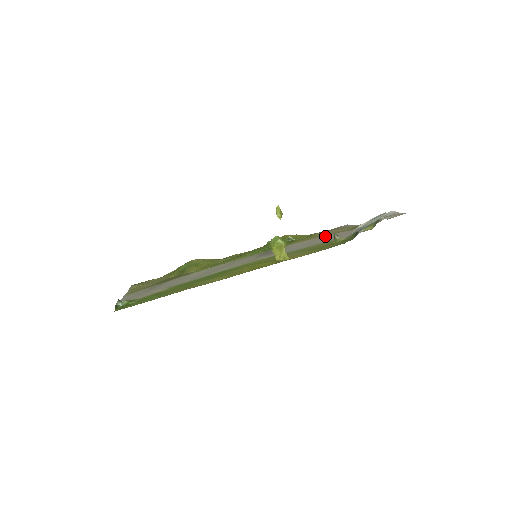
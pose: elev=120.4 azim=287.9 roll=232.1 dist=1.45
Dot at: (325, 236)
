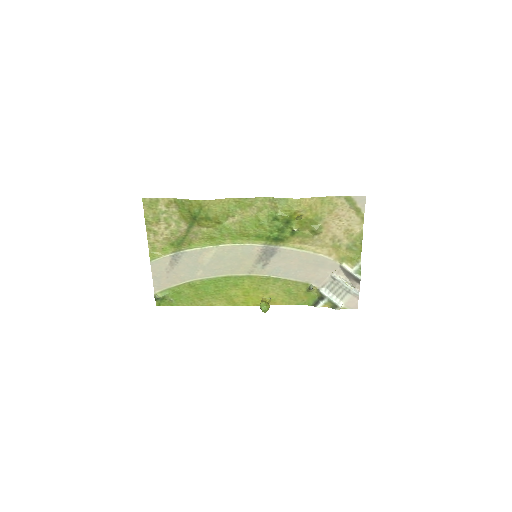
Dot at: (315, 258)
